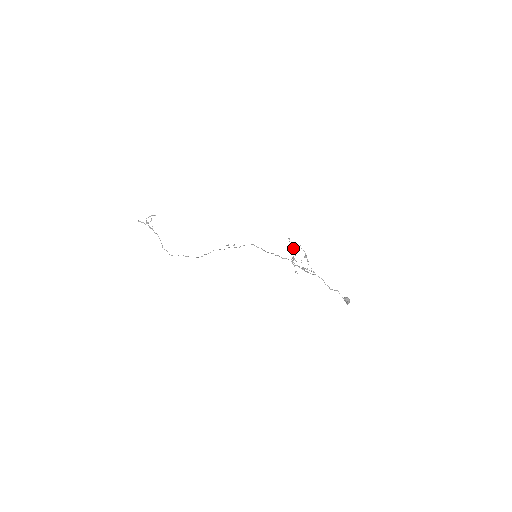
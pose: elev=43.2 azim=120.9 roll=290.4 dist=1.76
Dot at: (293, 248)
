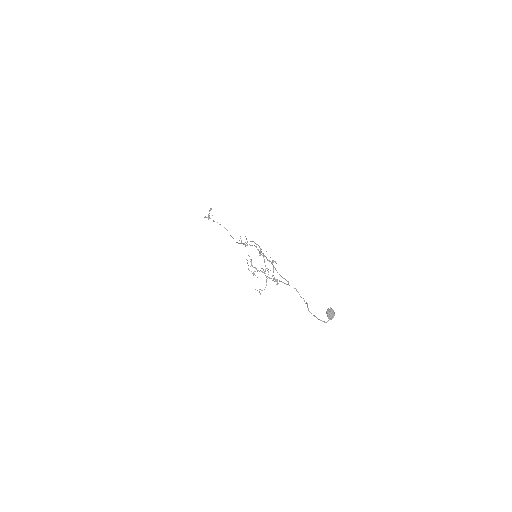
Dot at: occluded
